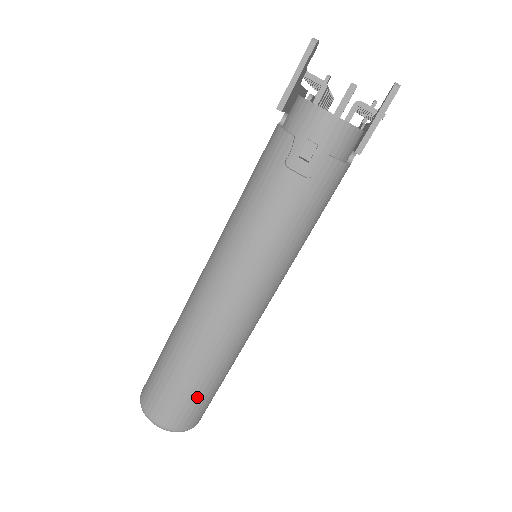
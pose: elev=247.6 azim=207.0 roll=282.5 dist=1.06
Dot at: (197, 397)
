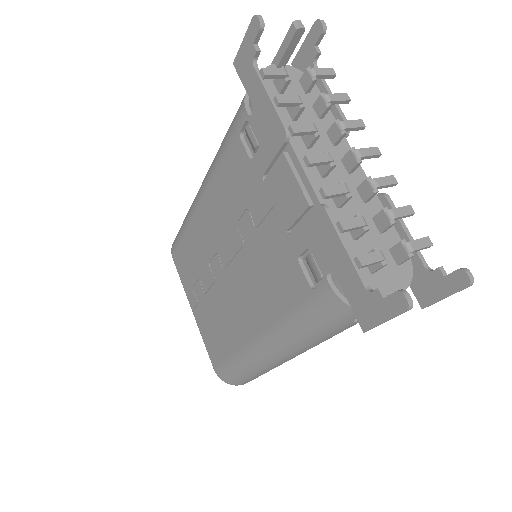
Dot at: occluded
